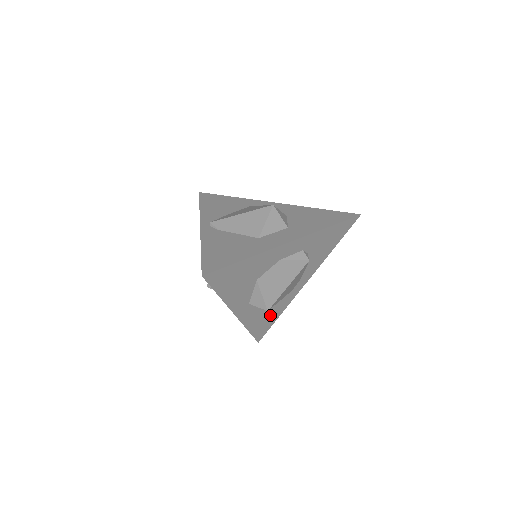
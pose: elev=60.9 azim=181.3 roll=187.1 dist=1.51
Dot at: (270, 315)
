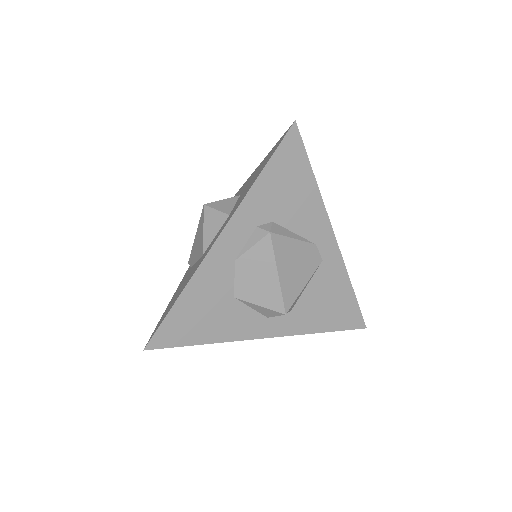
Dot at: (332, 300)
